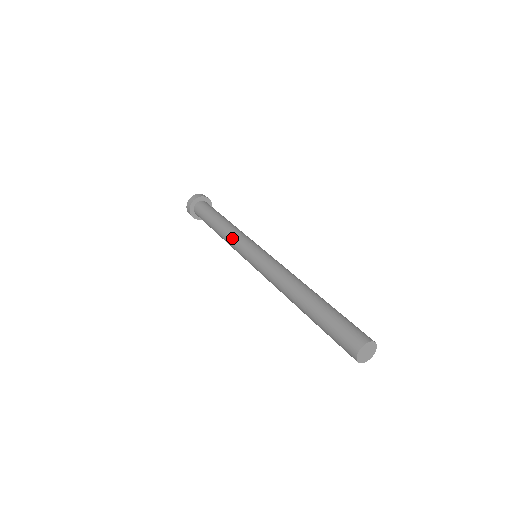
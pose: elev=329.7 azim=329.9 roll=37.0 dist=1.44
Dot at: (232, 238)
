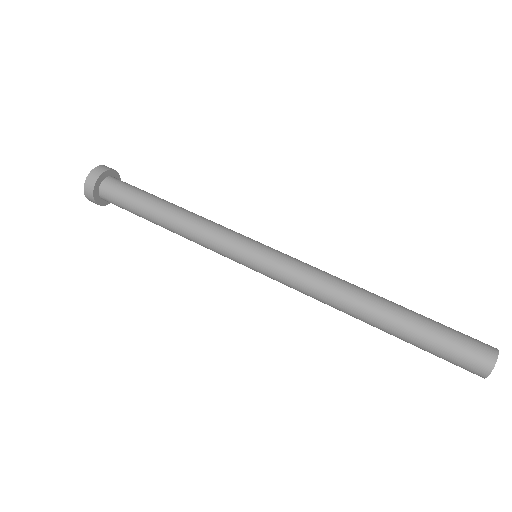
Dot at: occluded
